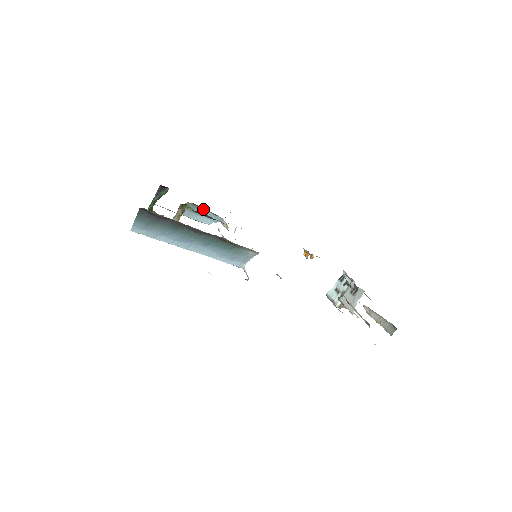
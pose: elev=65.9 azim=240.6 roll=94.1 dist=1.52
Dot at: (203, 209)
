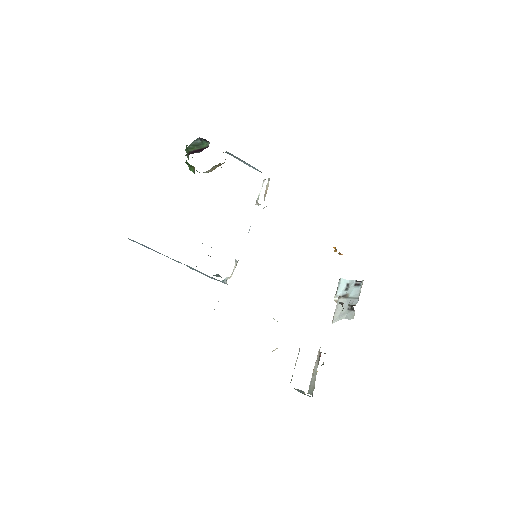
Dot at: occluded
